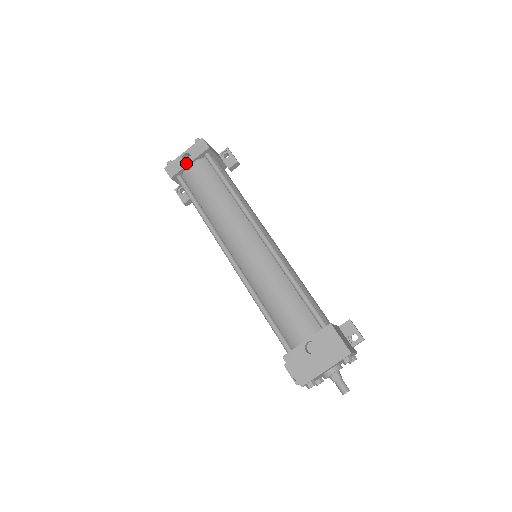
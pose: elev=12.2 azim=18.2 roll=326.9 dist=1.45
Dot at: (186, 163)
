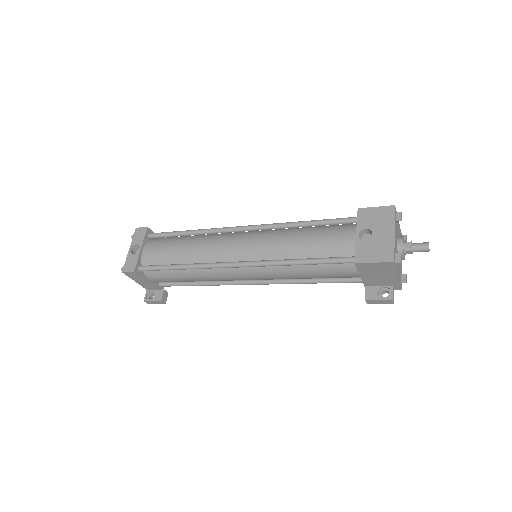
Dot at: (138, 251)
